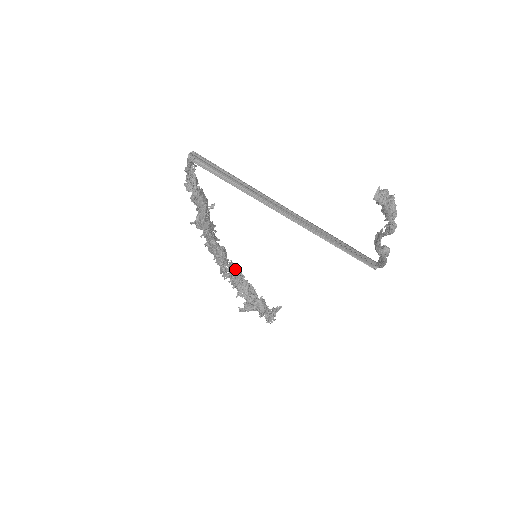
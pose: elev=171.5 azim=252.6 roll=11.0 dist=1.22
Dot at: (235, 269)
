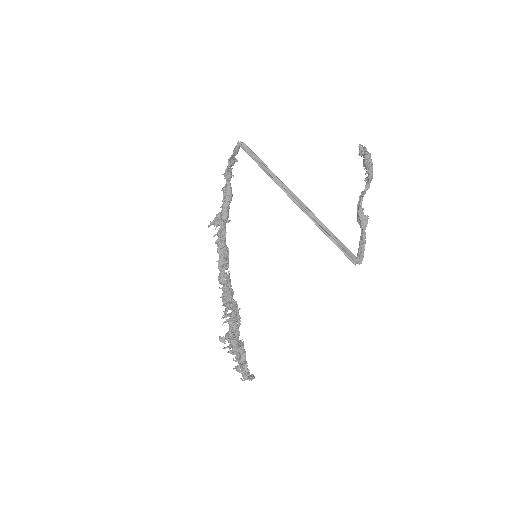
Dot at: occluded
